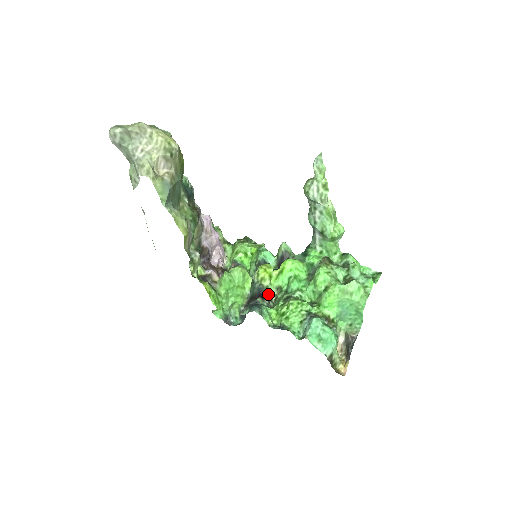
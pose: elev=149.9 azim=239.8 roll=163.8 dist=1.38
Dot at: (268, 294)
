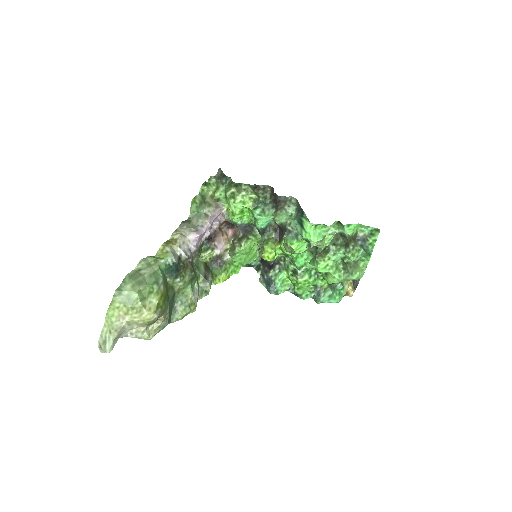
Dot at: (277, 258)
